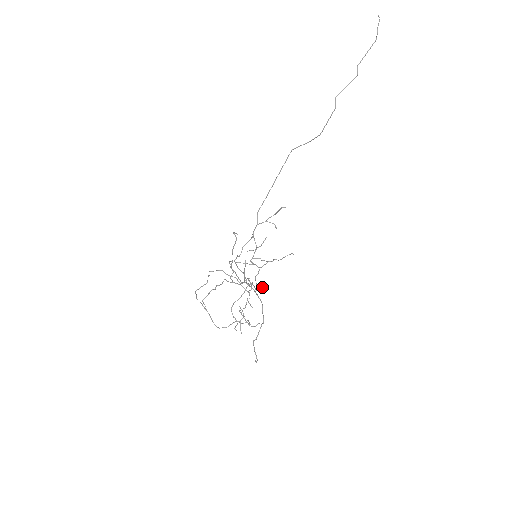
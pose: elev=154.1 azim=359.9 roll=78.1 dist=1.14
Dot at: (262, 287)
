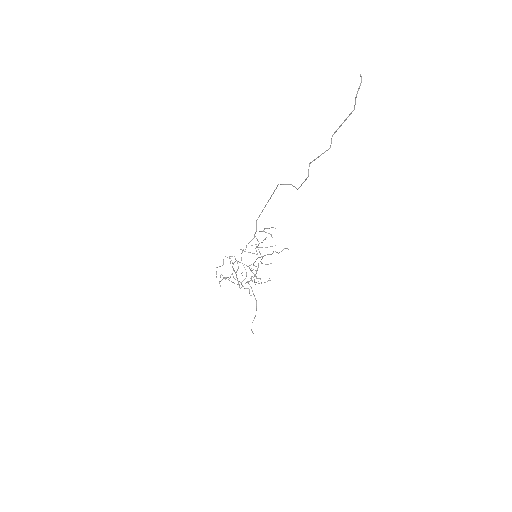
Dot at: (267, 264)
